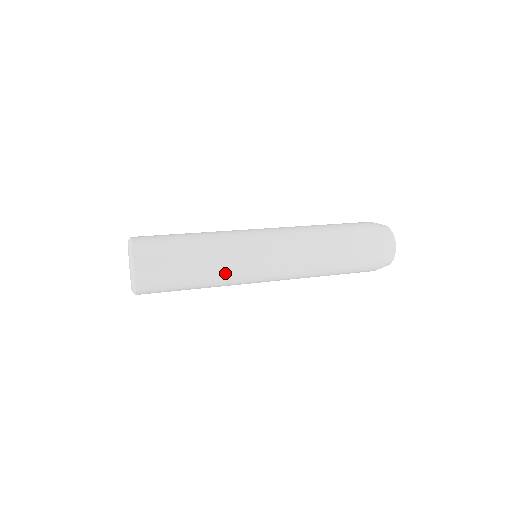
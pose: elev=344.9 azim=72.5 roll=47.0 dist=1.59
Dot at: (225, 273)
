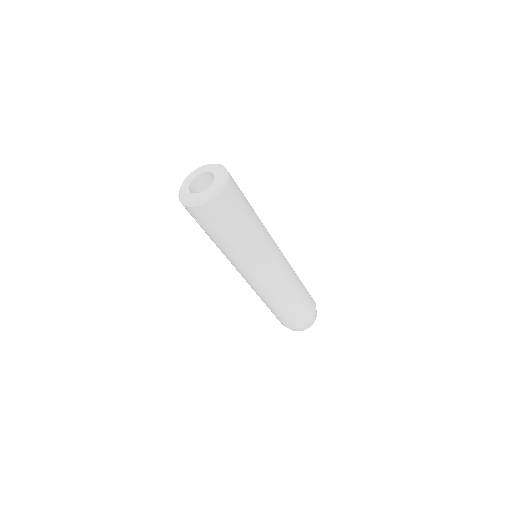
Dot at: (261, 239)
